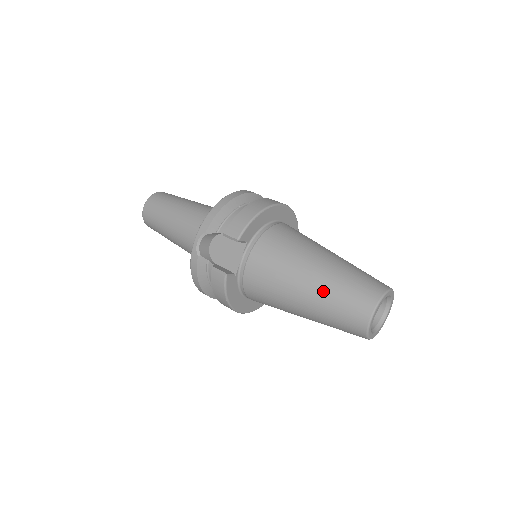
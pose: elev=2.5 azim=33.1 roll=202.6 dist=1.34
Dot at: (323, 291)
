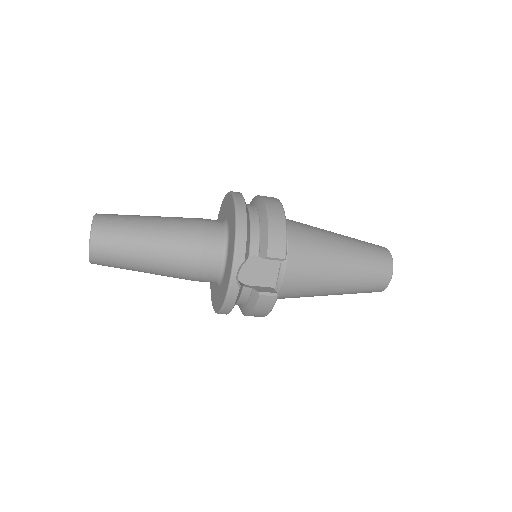
Dot at: (356, 273)
